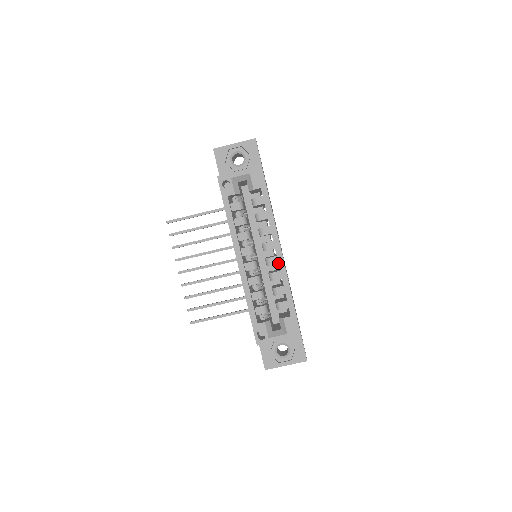
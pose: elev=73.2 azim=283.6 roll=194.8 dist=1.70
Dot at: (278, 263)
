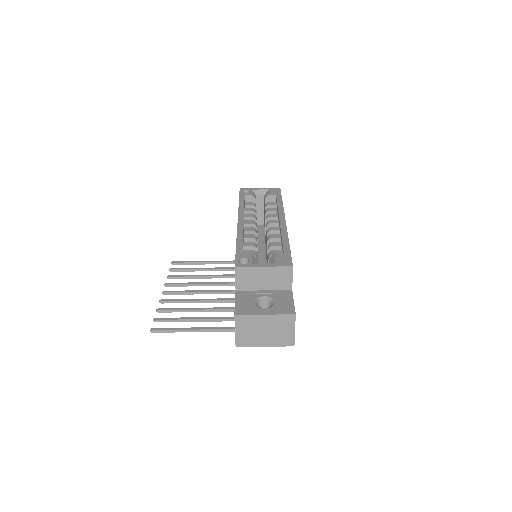
Dot at: (280, 225)
